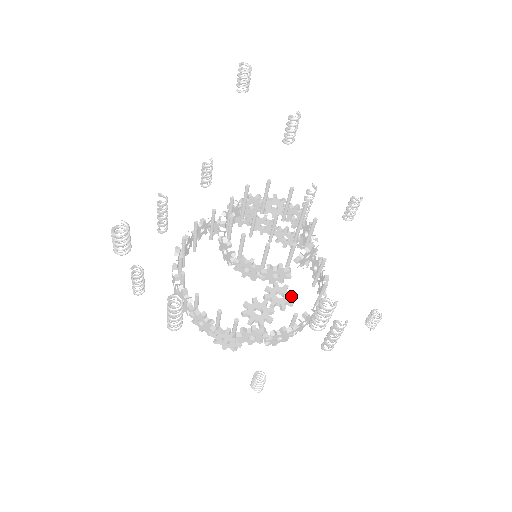
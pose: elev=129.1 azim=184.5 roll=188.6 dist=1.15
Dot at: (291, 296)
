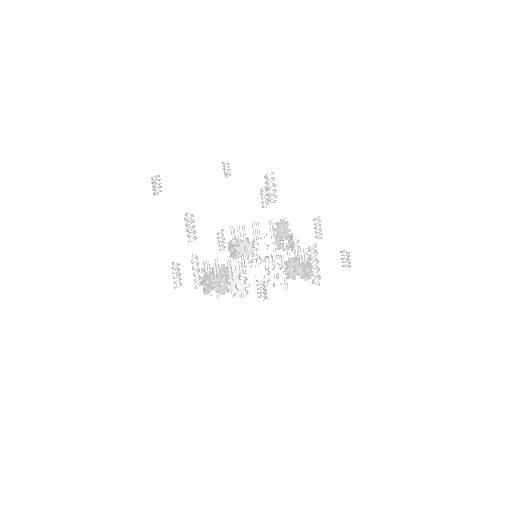
Dot at: occluded
